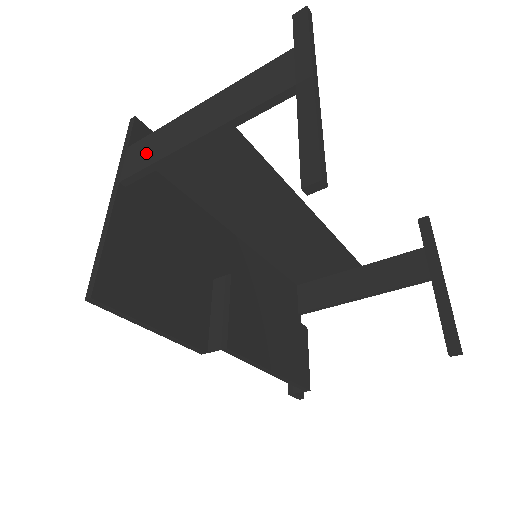
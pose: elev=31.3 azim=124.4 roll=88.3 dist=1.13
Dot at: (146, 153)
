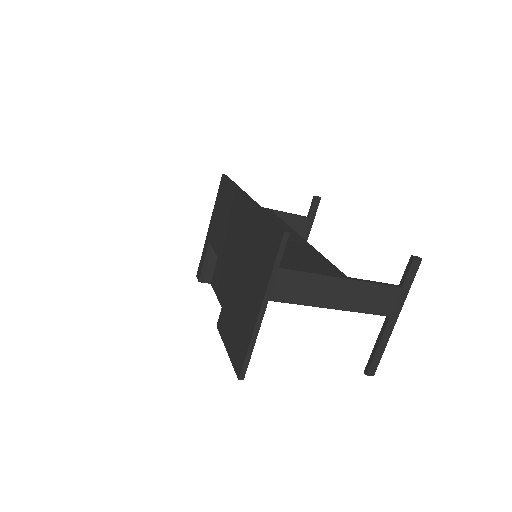
Dot at: (296, 290)
